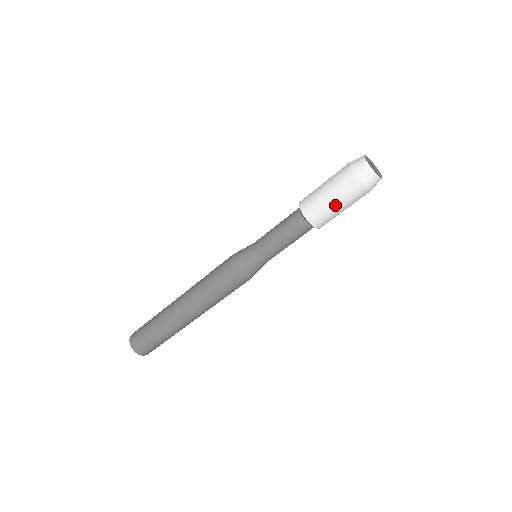
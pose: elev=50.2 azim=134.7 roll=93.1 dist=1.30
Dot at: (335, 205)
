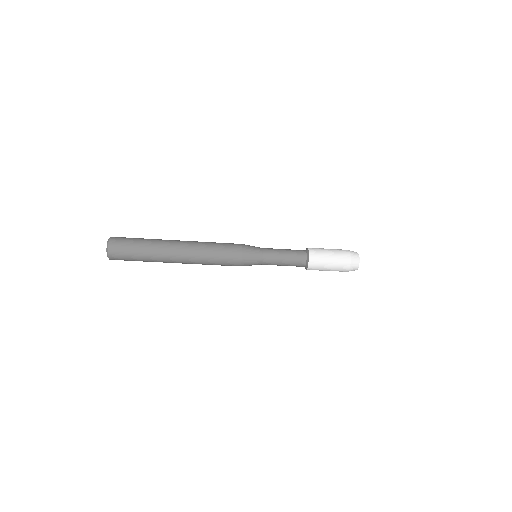
Dot at: (329, 266)
